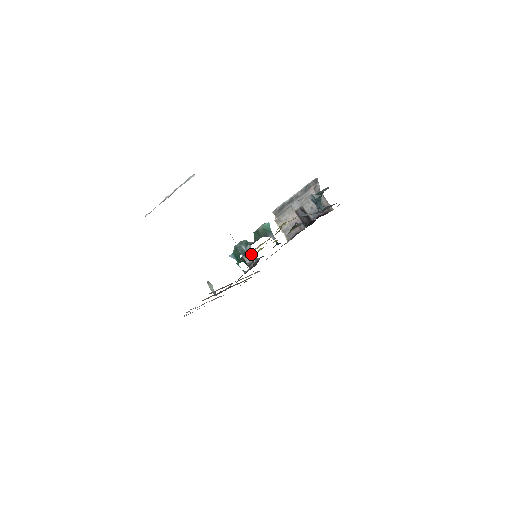
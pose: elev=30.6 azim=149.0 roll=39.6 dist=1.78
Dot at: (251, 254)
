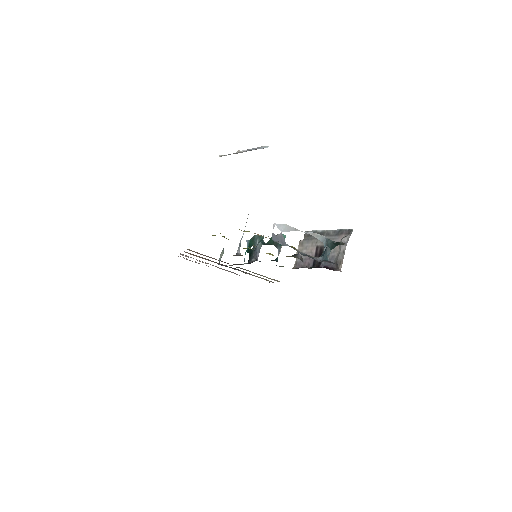
Dot at: (256, 252)
